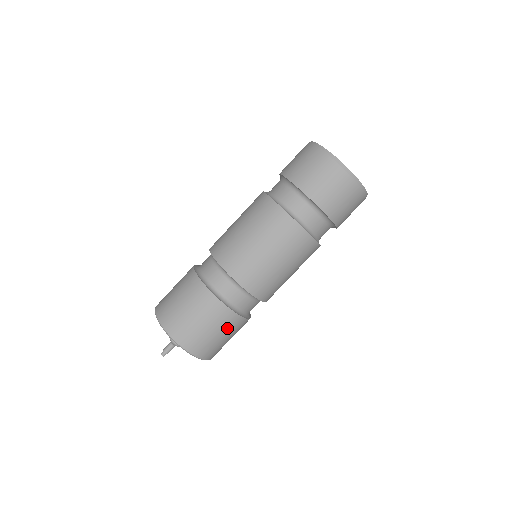
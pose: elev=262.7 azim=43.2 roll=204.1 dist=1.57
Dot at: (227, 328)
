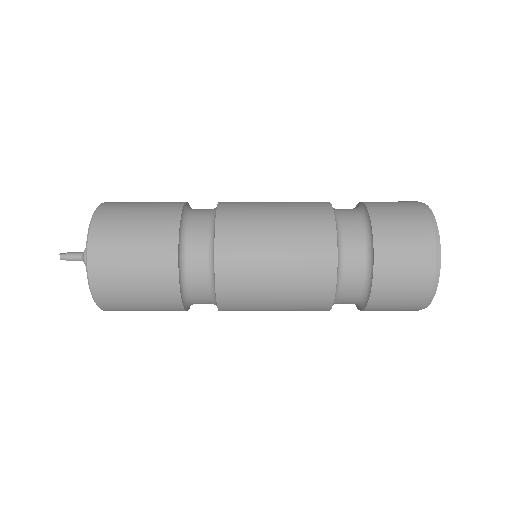
Dot at: (158, 307)
